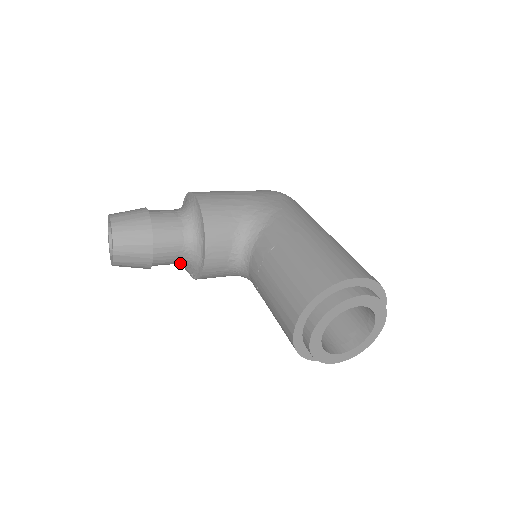
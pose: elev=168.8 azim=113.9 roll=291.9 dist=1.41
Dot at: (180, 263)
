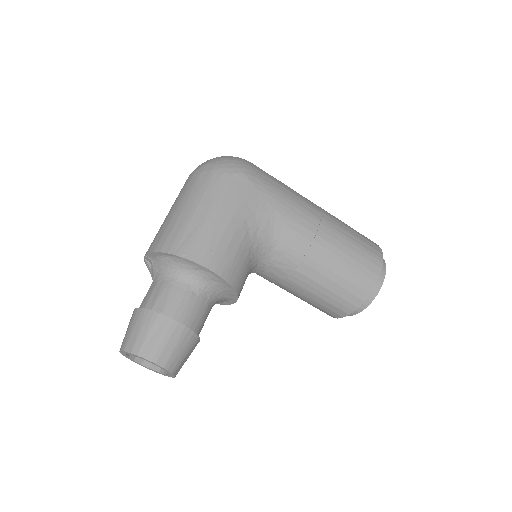
Dot at: occluded
